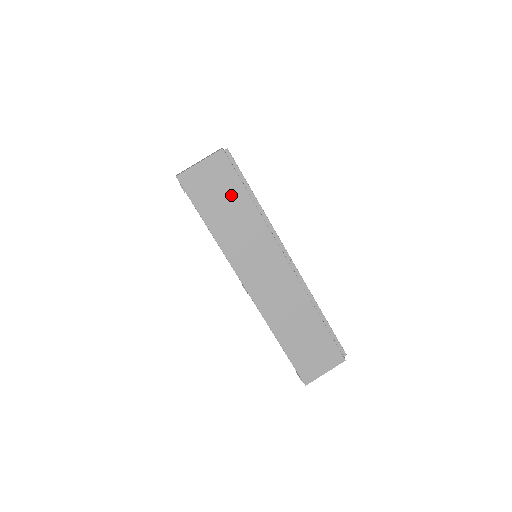
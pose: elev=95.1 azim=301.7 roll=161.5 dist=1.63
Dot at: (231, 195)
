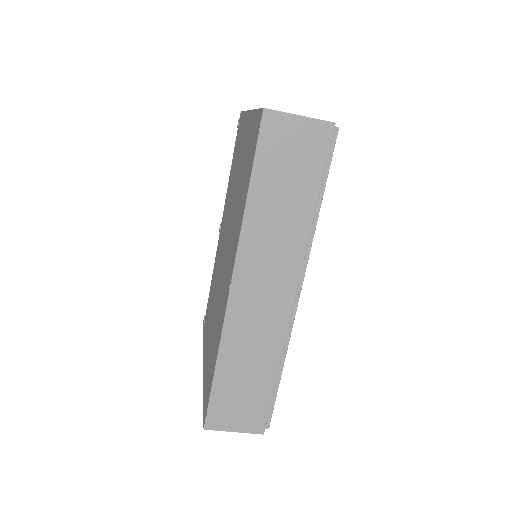
Dot at: (301, 178)
